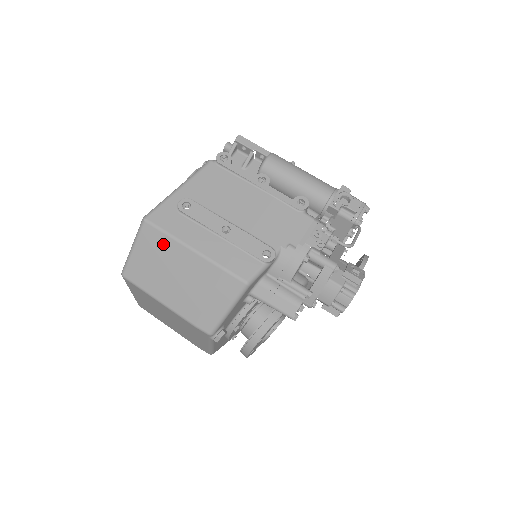
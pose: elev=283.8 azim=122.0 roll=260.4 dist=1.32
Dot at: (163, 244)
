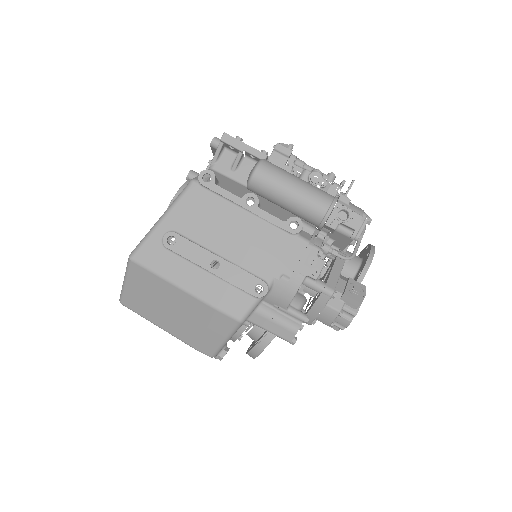
Dot at: (153, 282)
